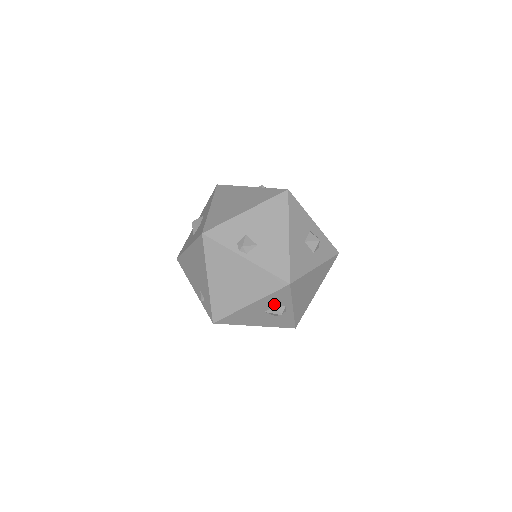
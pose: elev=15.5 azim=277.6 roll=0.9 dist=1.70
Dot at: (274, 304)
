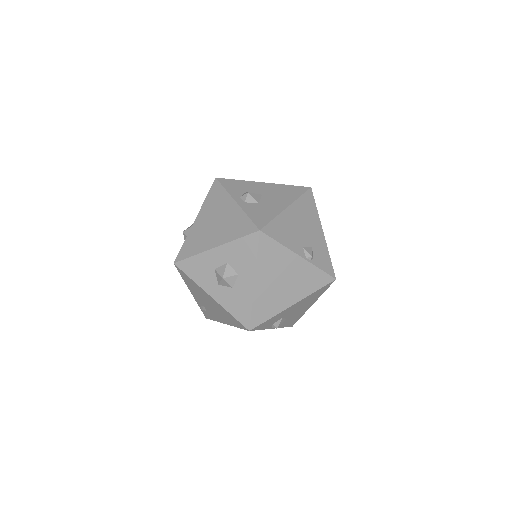
Dot at: occluded
